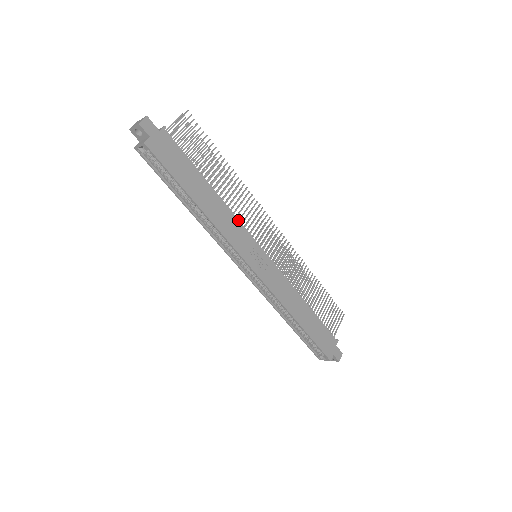
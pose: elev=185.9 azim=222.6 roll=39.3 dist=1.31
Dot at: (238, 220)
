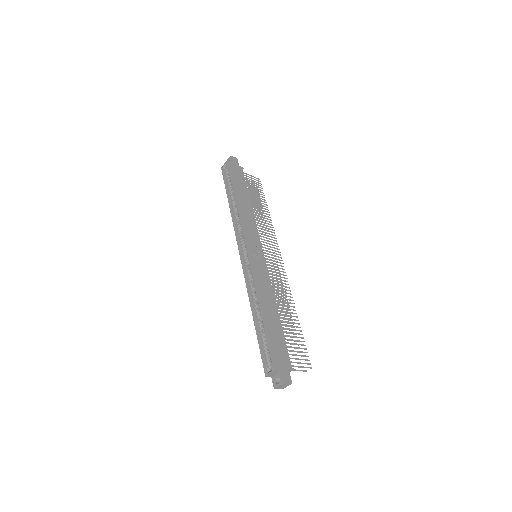
Dot at: (256, 226)
